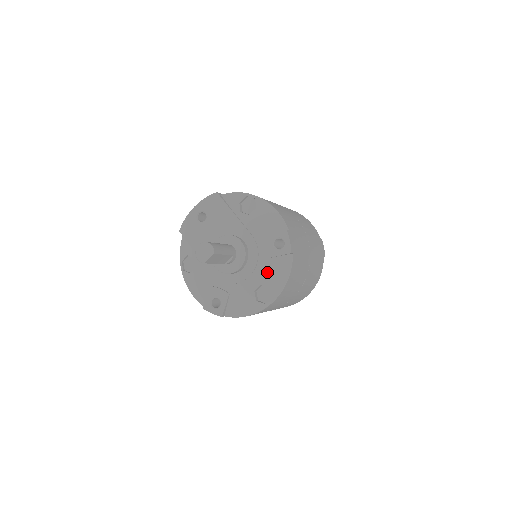
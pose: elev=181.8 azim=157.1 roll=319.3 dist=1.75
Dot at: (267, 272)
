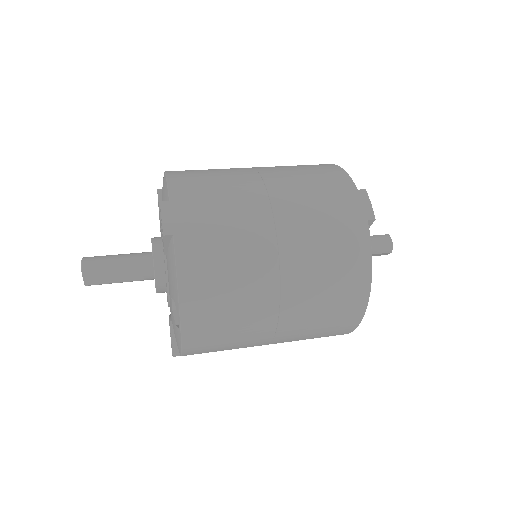
Dot at: (169, 276)
